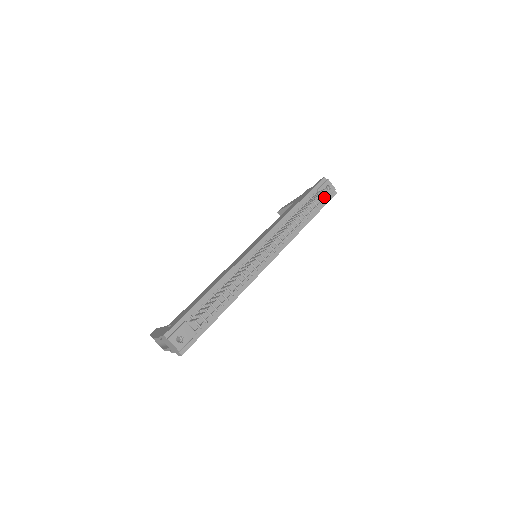
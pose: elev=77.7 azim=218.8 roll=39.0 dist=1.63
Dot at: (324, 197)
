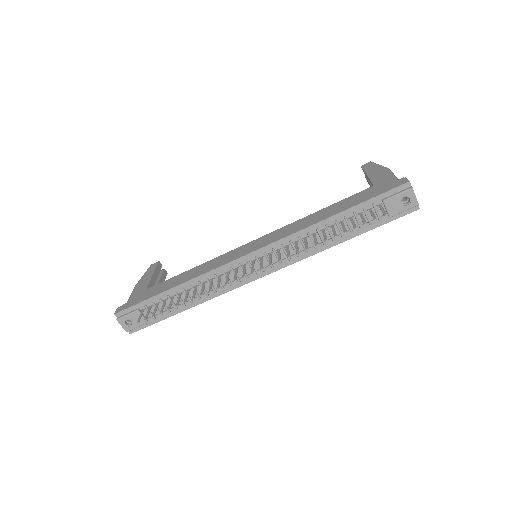
Dot at: (389, 213)
